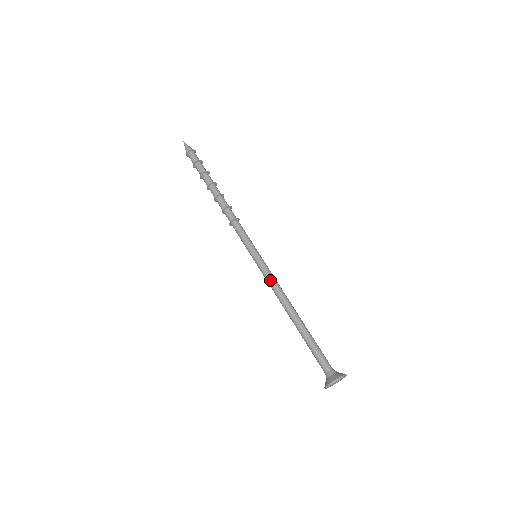
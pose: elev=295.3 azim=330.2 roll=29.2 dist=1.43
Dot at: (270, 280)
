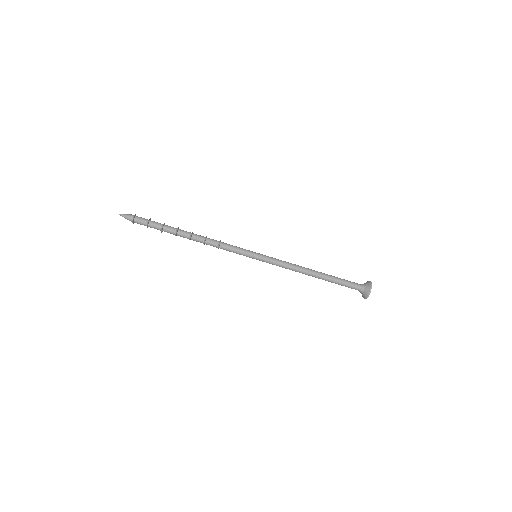
Dot at: (281, 265)
